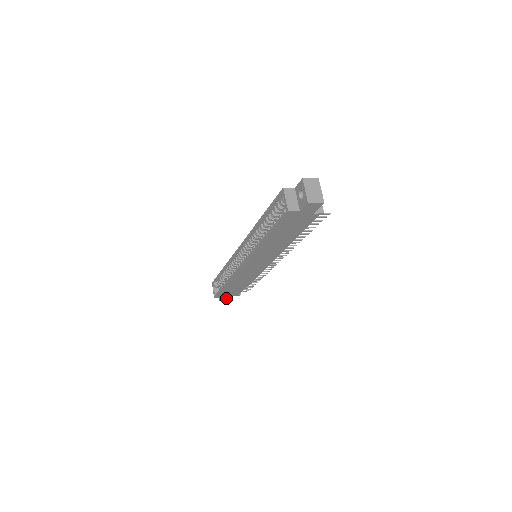
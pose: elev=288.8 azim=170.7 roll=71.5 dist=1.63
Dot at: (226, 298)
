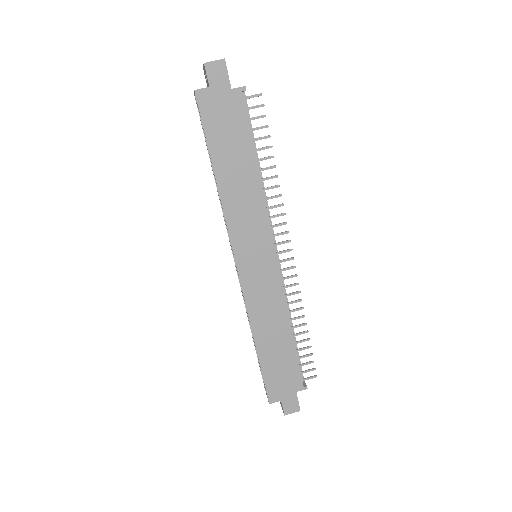
Dot at: (290, 404)
